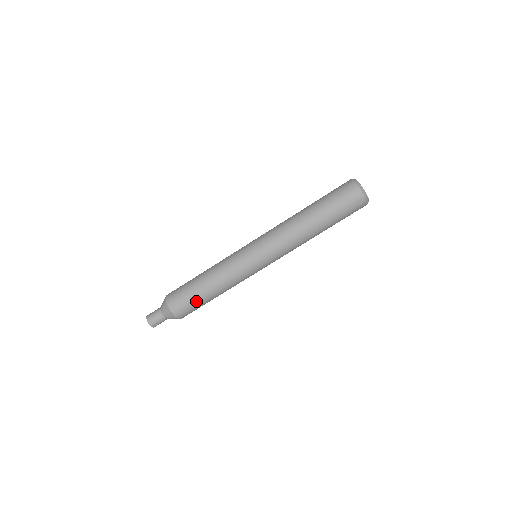
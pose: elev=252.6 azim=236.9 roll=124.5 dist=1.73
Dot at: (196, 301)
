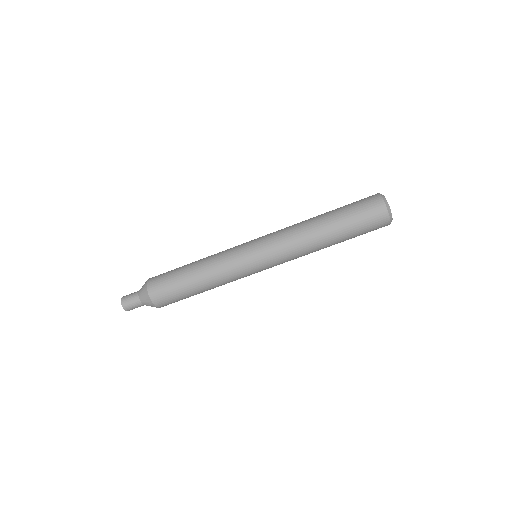
Dot at: occluded
